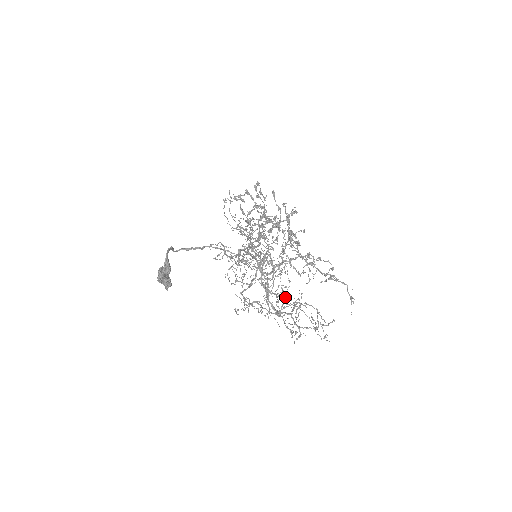
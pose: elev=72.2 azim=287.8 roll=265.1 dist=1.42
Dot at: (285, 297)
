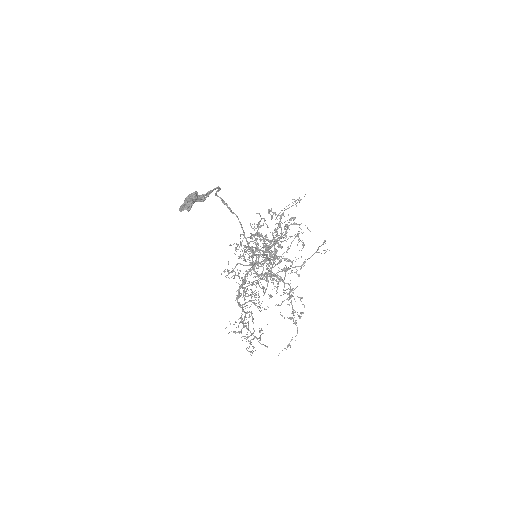
Dot at: (259, 297)
